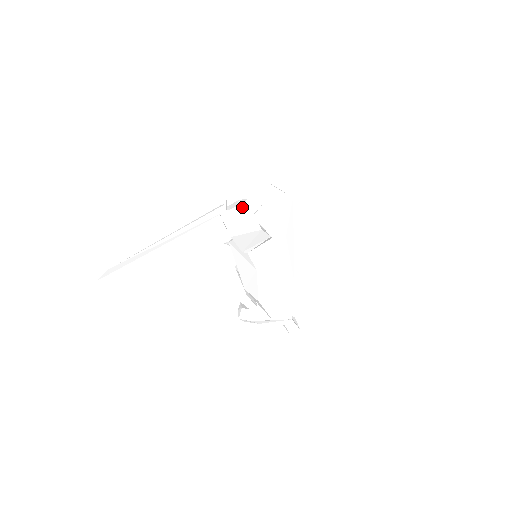
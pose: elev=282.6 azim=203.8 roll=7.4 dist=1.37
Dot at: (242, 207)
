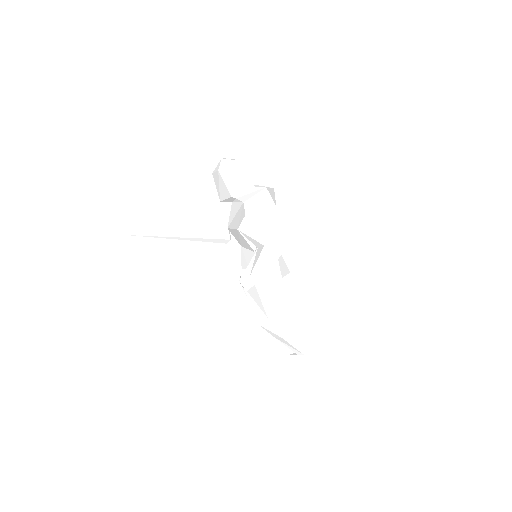
Dot at: occluded
